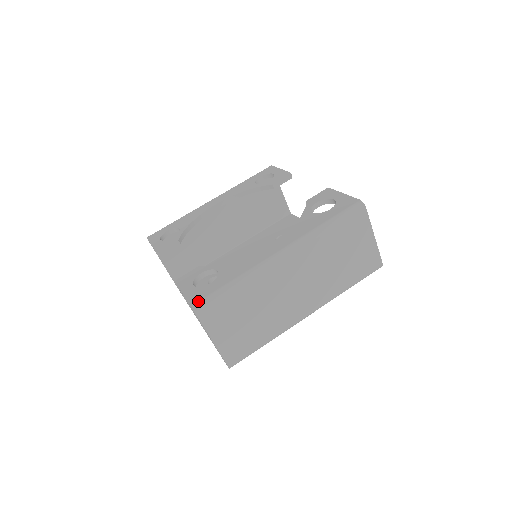
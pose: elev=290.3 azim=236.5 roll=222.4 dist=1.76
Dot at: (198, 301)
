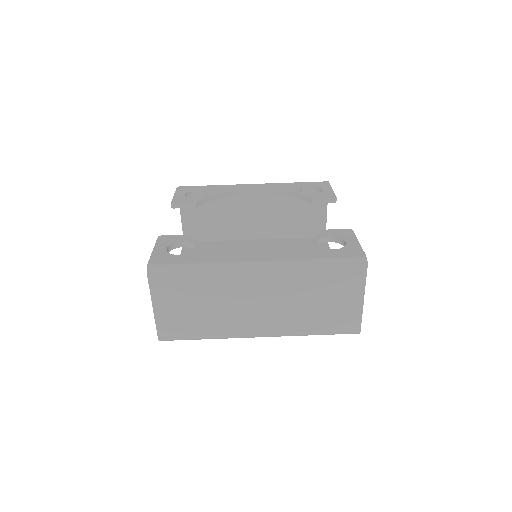
Dot at: (156, 264)
